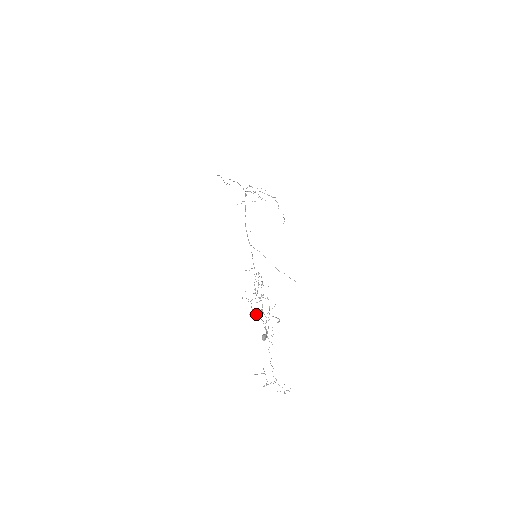
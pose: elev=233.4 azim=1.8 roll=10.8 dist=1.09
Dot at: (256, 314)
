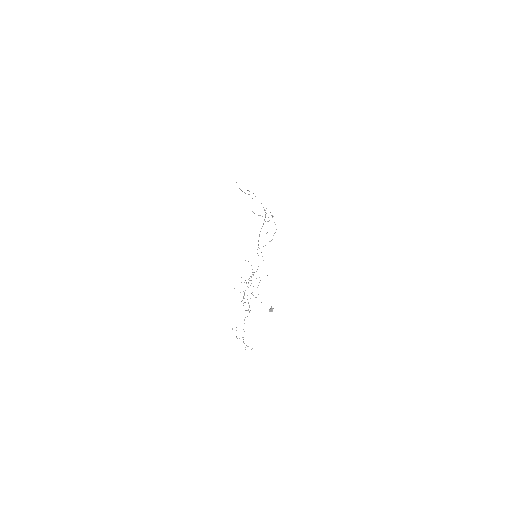
Dot at: occluded
